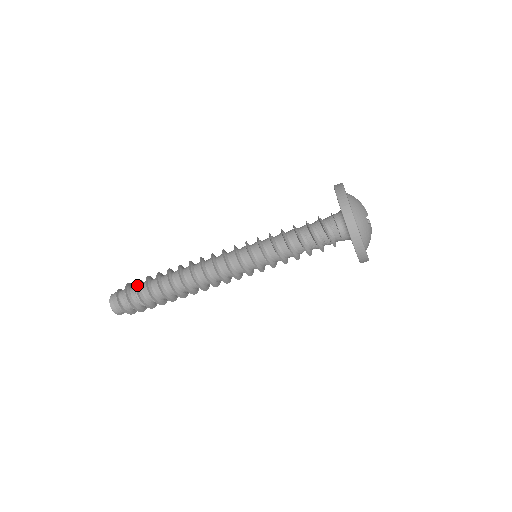
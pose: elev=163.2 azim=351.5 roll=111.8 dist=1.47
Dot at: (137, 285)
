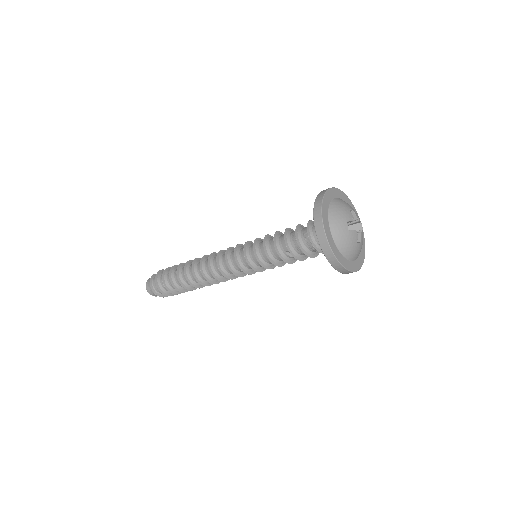
Dot at: (166, 270)
